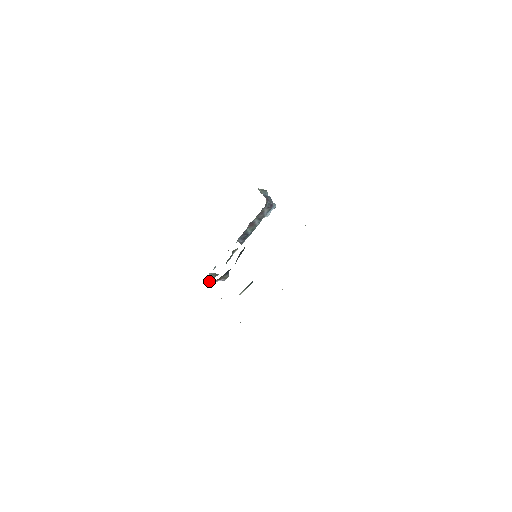
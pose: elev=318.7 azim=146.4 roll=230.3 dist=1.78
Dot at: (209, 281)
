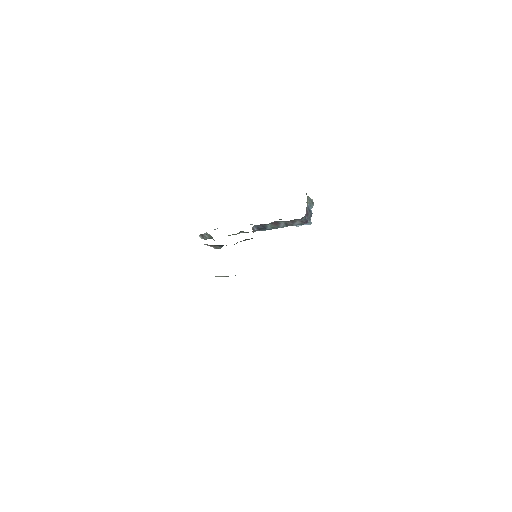
Dot at: (202, 238)
